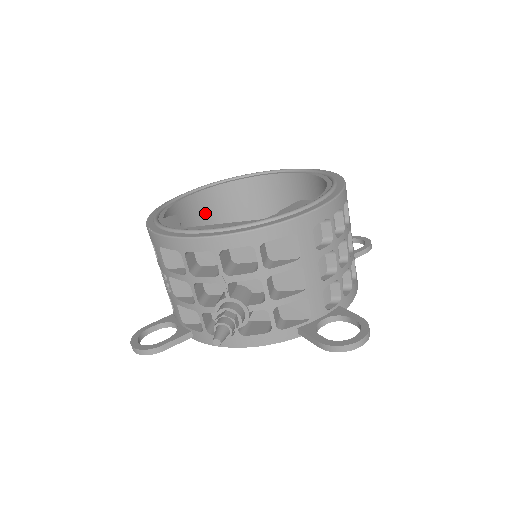
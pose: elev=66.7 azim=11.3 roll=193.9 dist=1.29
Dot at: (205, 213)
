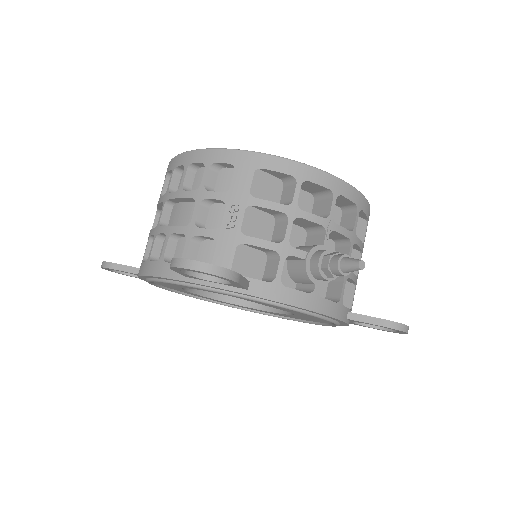
Dot at: occluded
